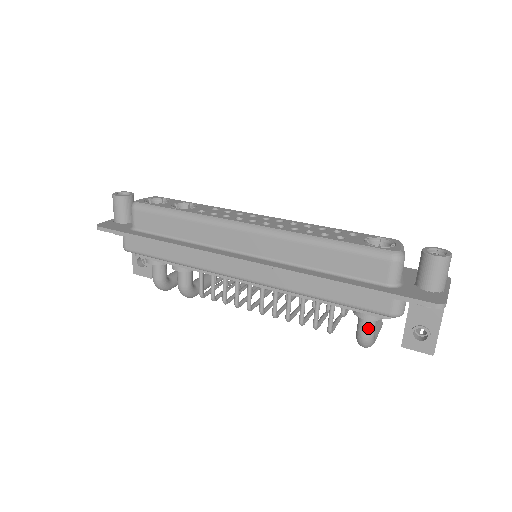
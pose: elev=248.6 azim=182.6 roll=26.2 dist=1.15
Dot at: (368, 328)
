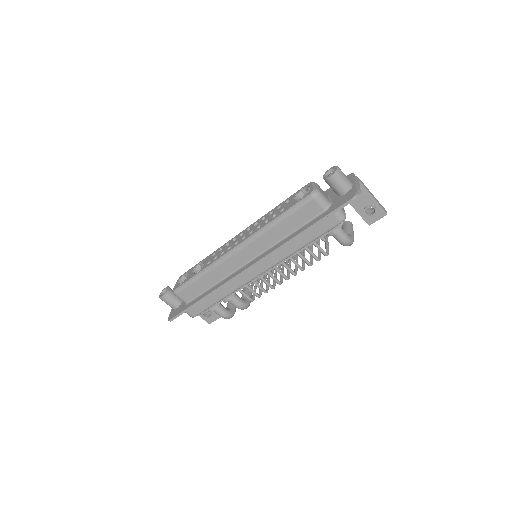
Dot at: (341, 236)
